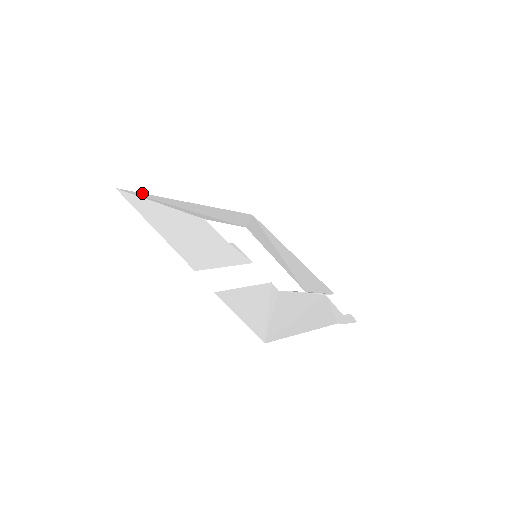
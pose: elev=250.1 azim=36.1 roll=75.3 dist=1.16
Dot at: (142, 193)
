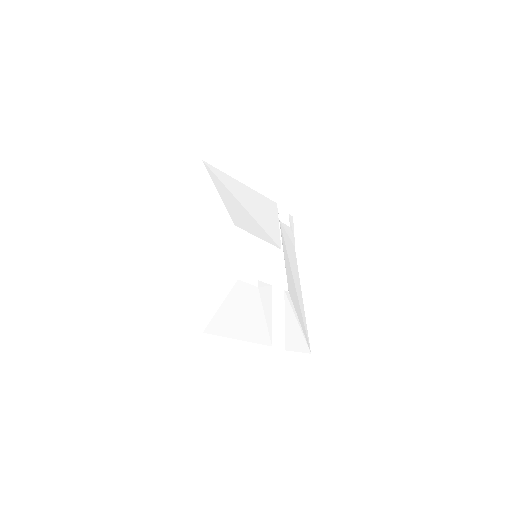
Dot at: (203, 305)
